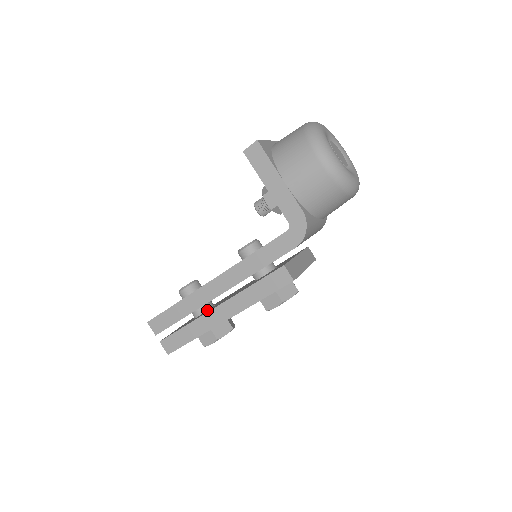
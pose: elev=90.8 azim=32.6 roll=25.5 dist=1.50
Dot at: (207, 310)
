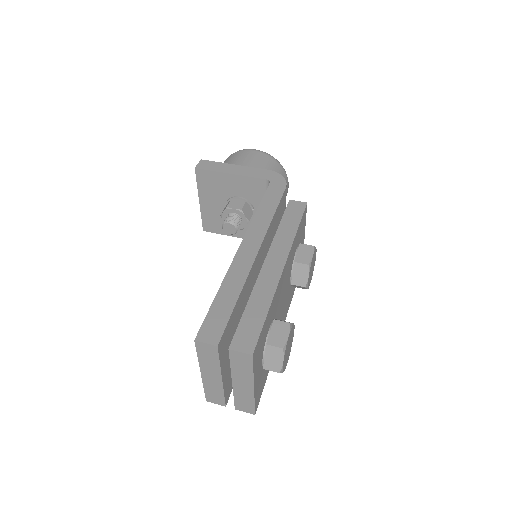
Dot at: occluded
